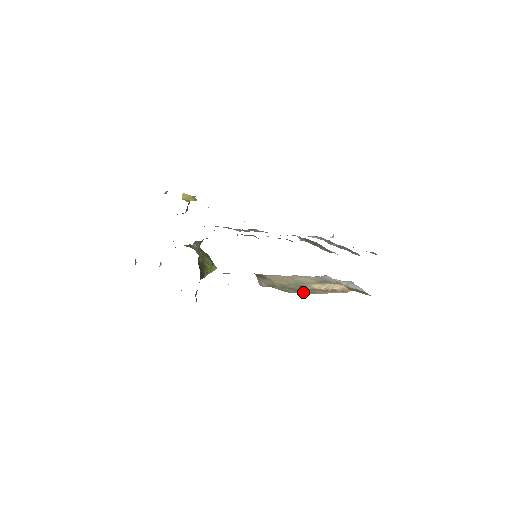
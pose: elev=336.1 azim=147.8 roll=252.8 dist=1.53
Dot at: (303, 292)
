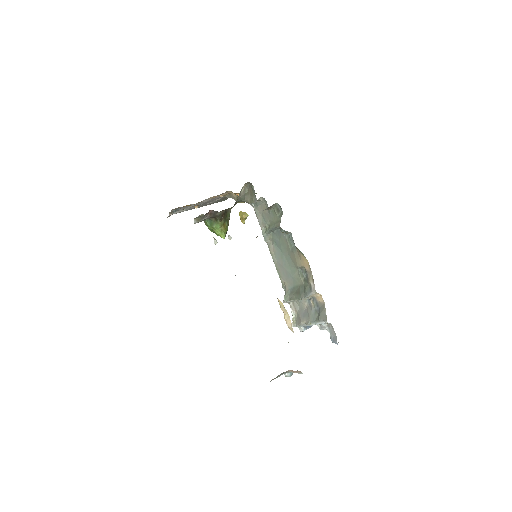
Dot at: occluded
